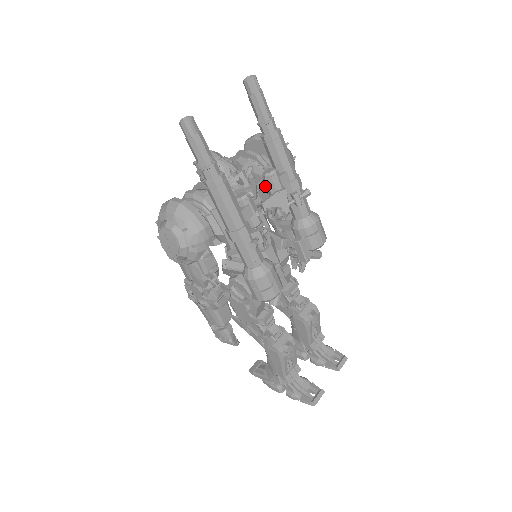
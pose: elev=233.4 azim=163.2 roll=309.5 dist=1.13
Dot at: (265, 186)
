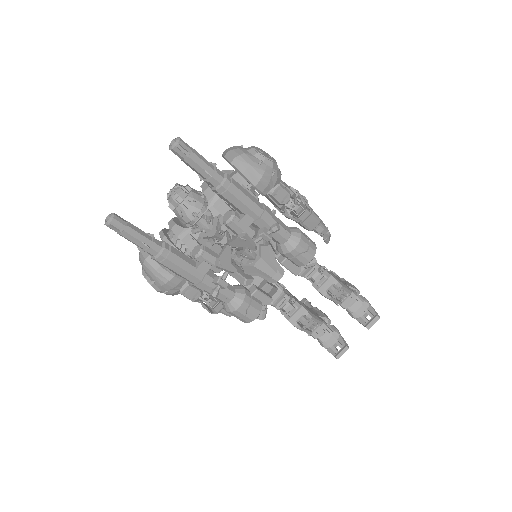
Dot at: occluded
